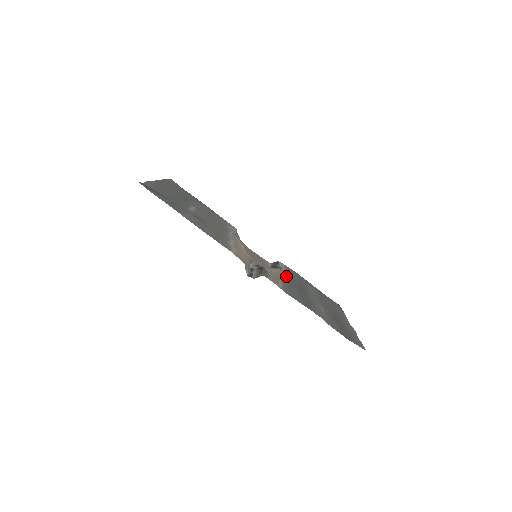
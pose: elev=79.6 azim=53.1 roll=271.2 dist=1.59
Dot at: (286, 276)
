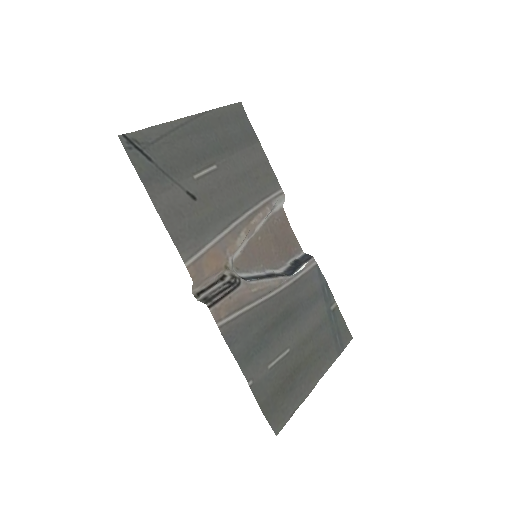
Dot at: (281, 293)
